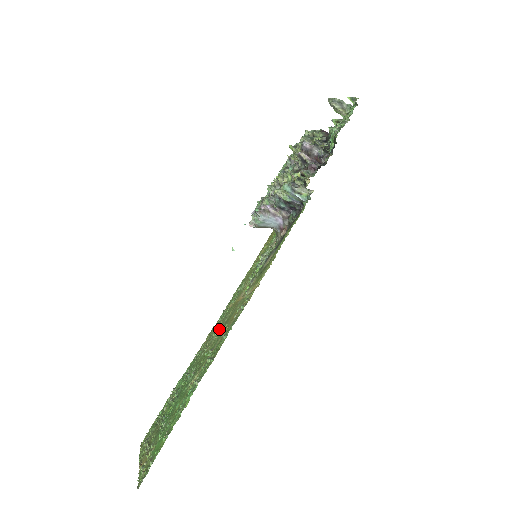
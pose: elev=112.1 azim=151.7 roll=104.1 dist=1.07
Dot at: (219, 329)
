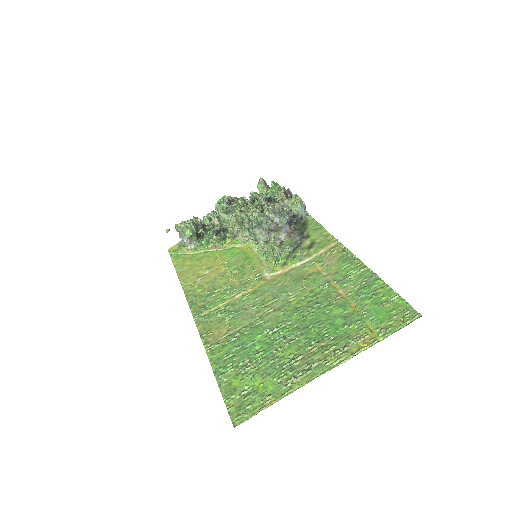
Dot at: (283, 292)
